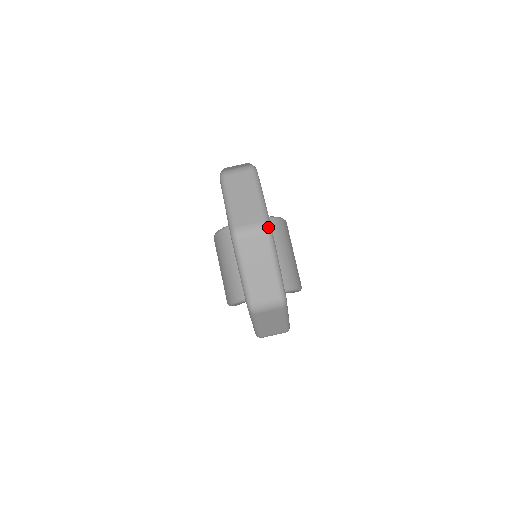
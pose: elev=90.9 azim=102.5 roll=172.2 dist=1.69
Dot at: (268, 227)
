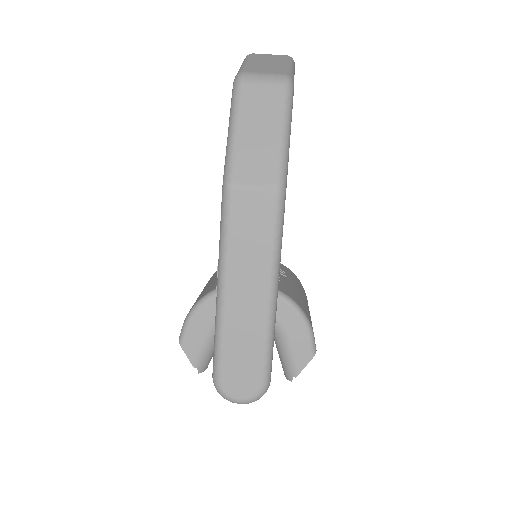
Dot at: occluded
